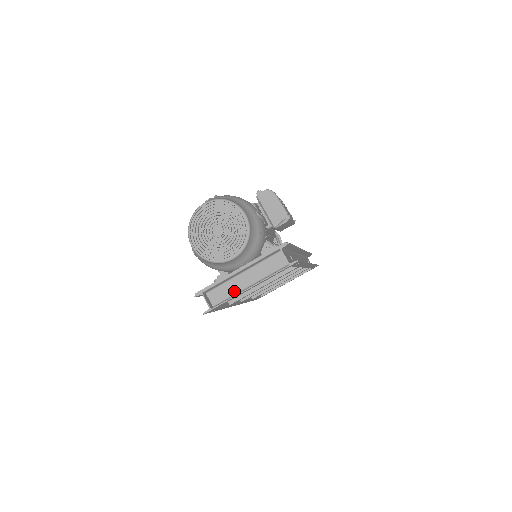
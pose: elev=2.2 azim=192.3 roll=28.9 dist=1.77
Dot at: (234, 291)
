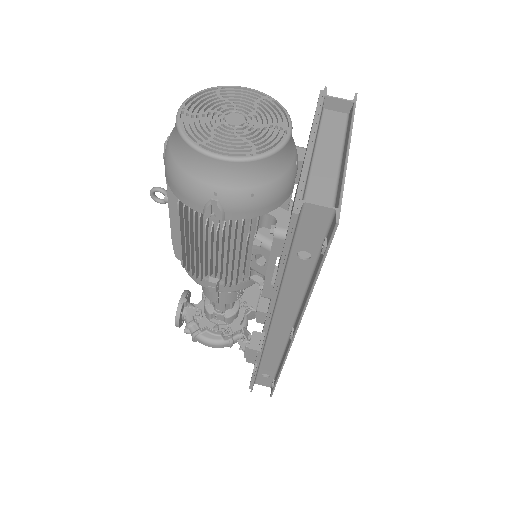
Dot at: (331, 181)
